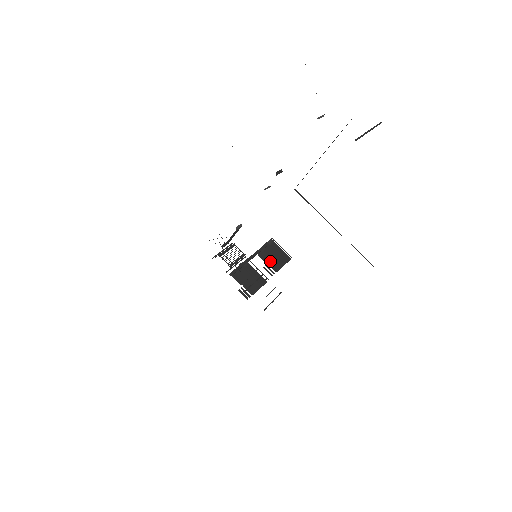
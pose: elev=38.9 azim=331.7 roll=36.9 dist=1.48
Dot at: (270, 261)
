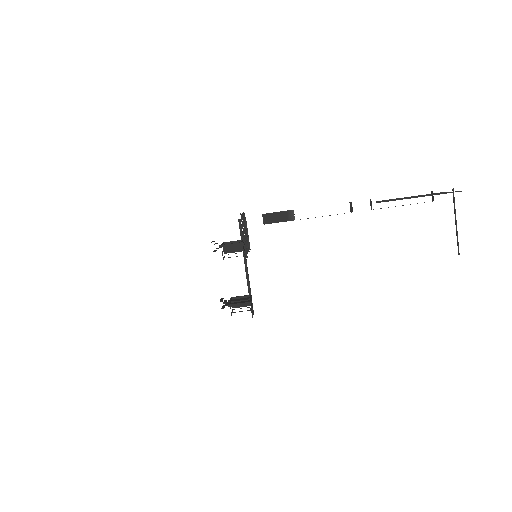
Dot at: (233, 303)
